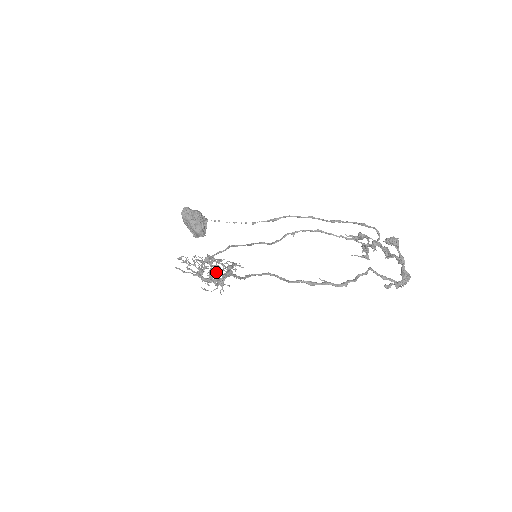
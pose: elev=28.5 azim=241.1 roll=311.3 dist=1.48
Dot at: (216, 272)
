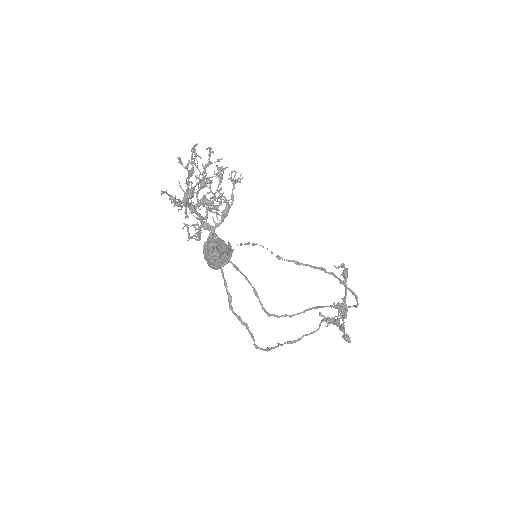
Dot at: occluded
